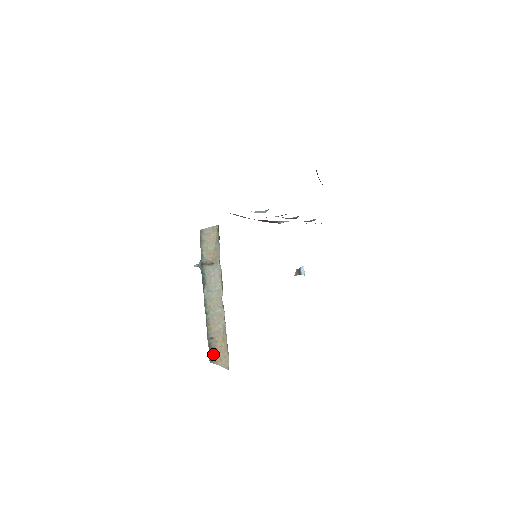
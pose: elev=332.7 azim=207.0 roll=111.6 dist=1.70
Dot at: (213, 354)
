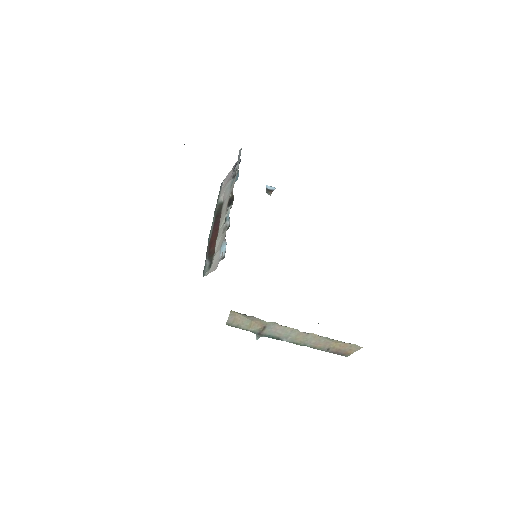
Dot at: (342, 353)
